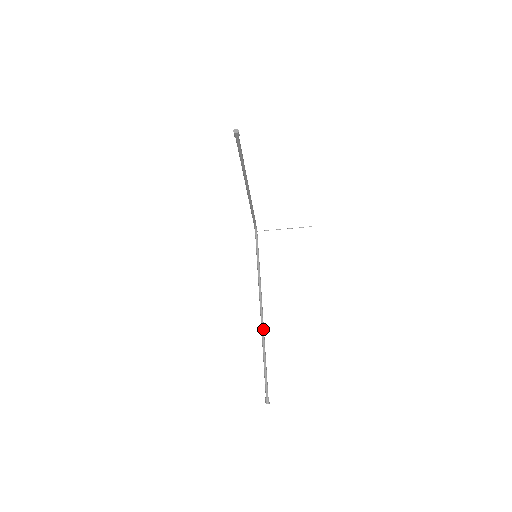
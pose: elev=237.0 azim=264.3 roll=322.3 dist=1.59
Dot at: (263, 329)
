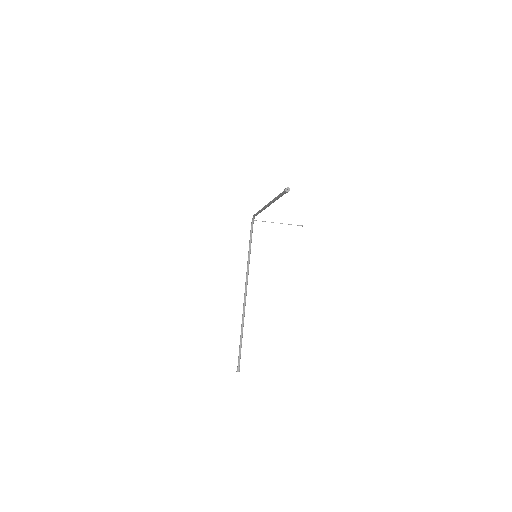
Dot at: (244, 310)
